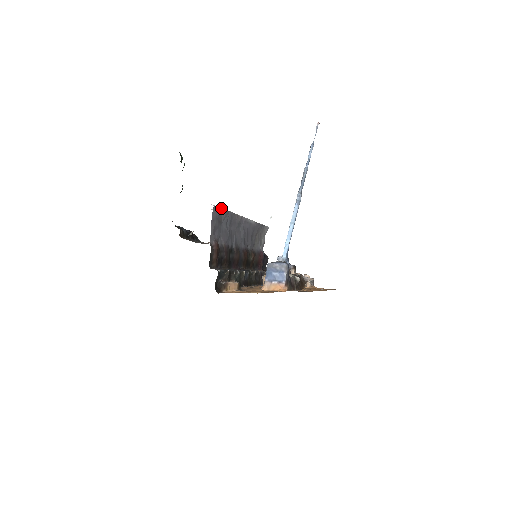
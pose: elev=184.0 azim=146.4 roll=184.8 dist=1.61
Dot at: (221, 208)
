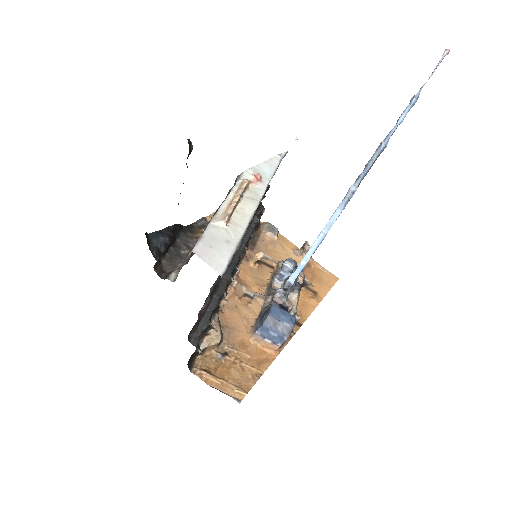
Dot at: occluded
